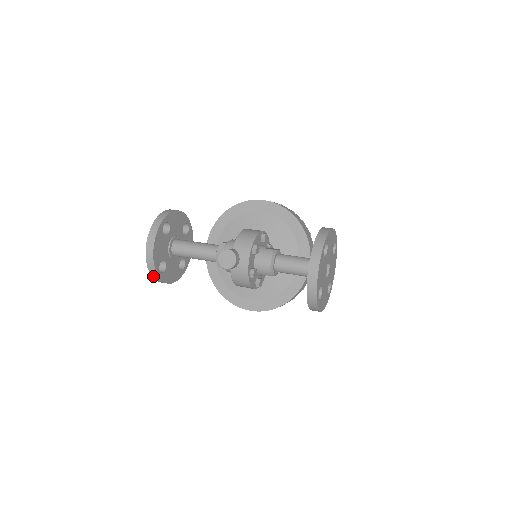
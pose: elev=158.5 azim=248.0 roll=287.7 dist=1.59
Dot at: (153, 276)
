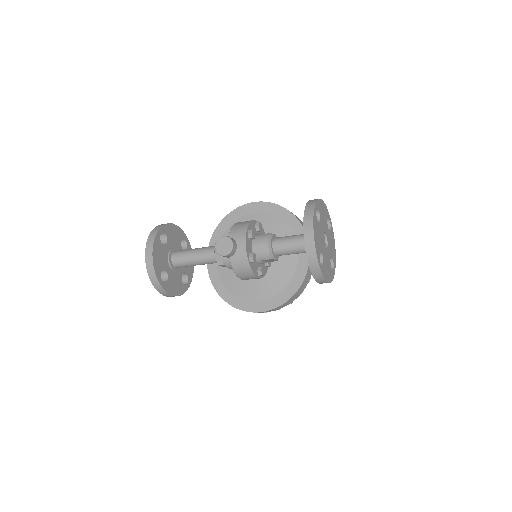
Dot at: (156, 287)
